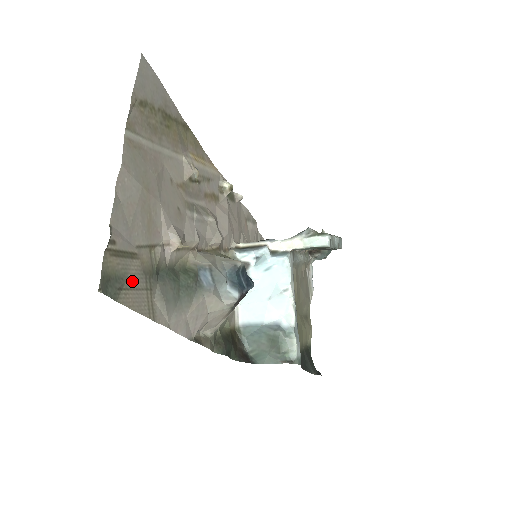
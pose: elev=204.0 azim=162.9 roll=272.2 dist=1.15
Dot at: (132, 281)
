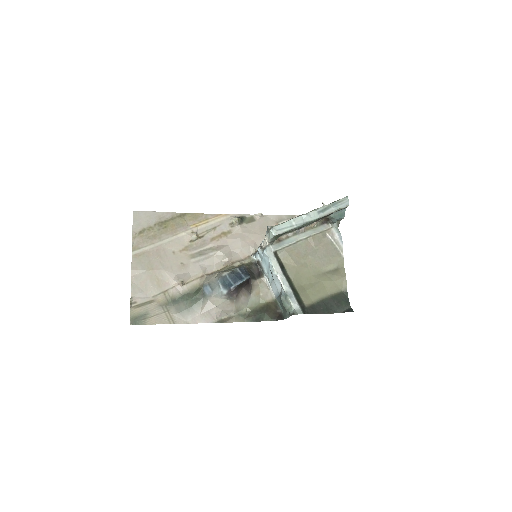
Dot at: (153, 313)
